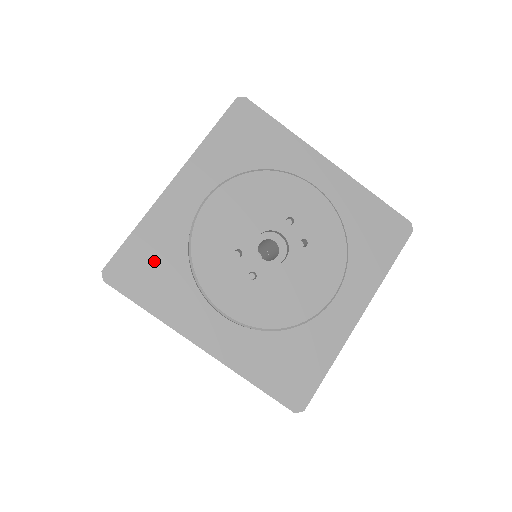
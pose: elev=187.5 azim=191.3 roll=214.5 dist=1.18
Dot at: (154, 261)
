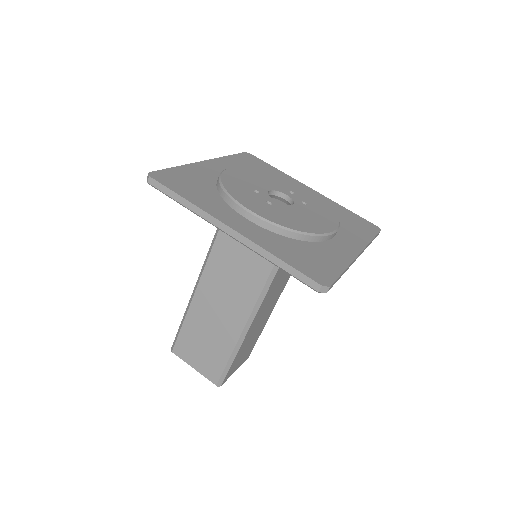
Dot at: (190, 182)
